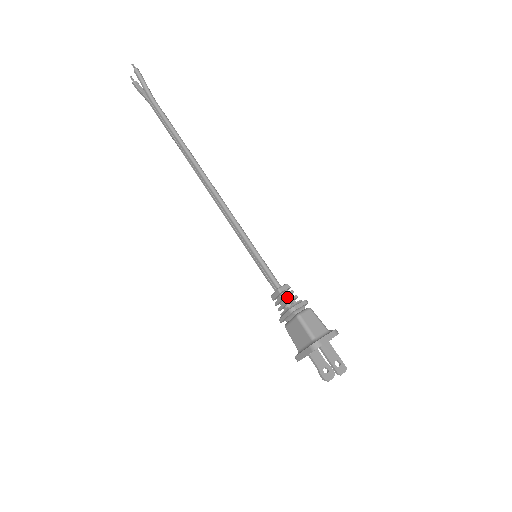
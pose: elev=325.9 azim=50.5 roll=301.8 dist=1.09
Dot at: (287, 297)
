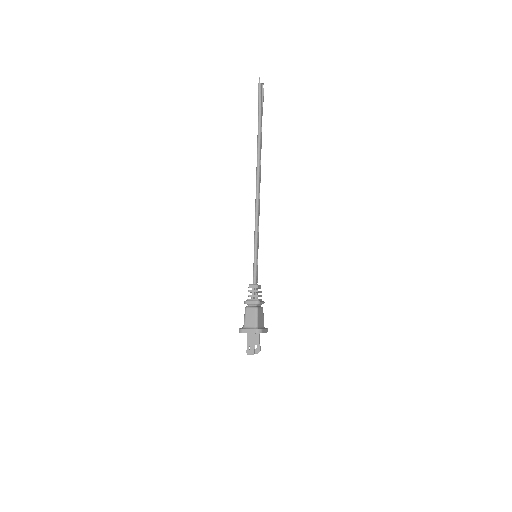
Dot at: (252, 293)
